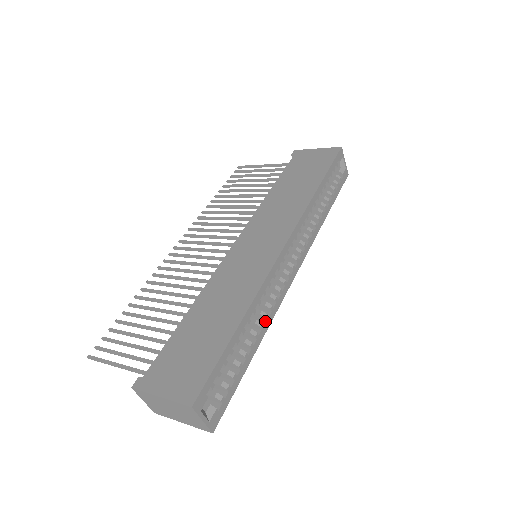
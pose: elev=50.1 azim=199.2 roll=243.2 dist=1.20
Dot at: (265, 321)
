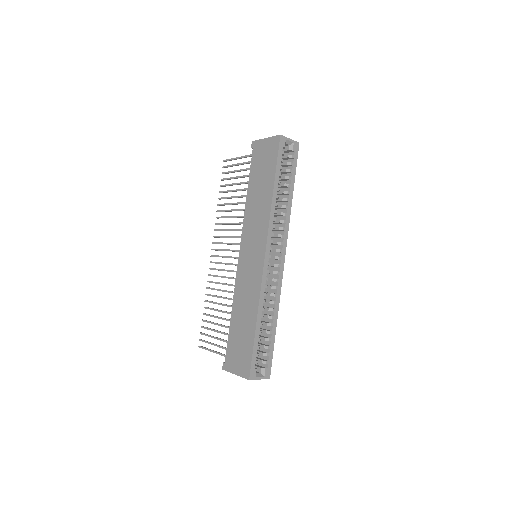
Dot at: (275, 305)
